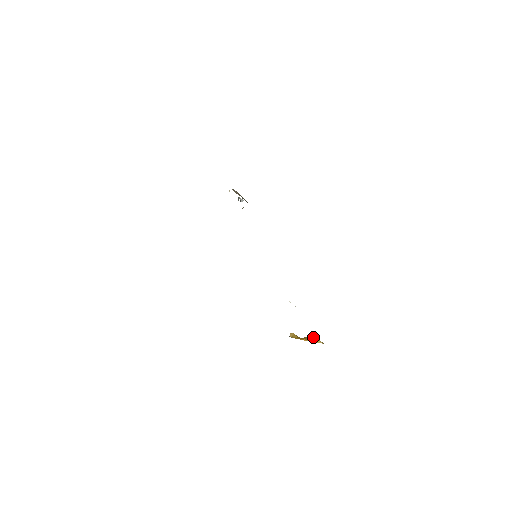
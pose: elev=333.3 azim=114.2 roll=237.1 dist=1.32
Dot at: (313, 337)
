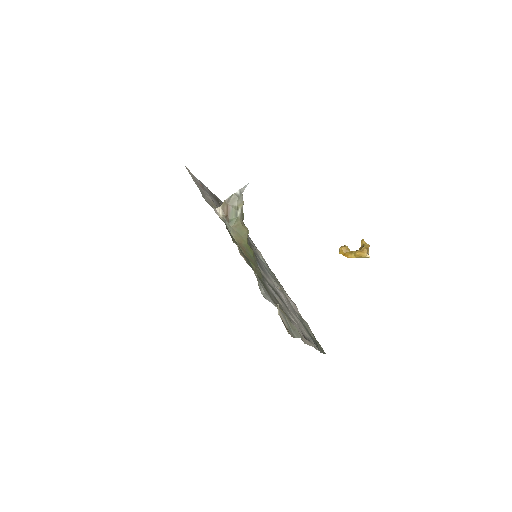
Dot at: (357, 254)
